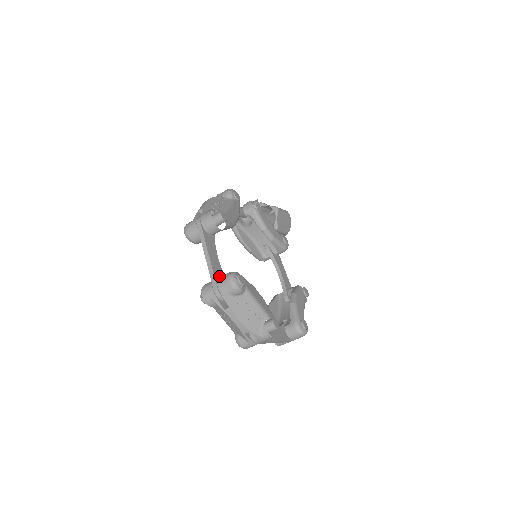
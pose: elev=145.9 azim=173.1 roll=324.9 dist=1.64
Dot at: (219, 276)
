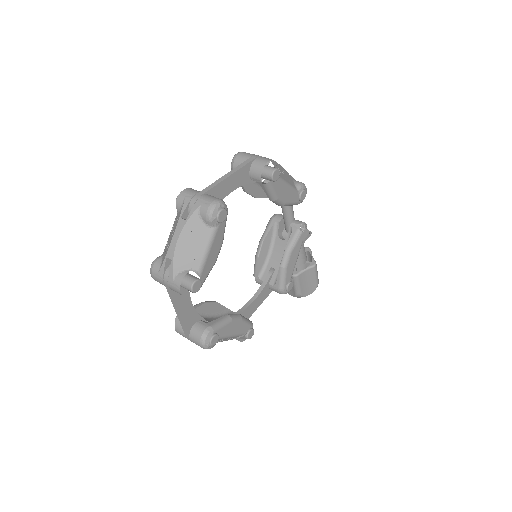
Dot at: occluded
